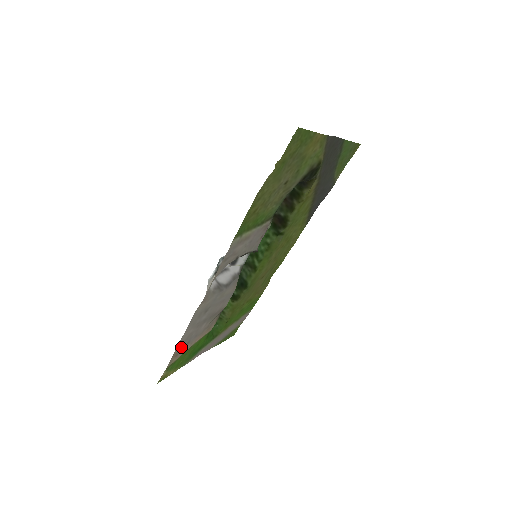
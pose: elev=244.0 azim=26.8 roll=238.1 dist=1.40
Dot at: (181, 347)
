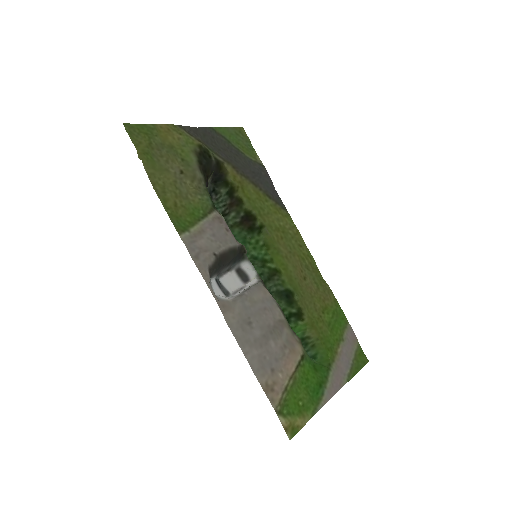
Dot at: (266, 378)
